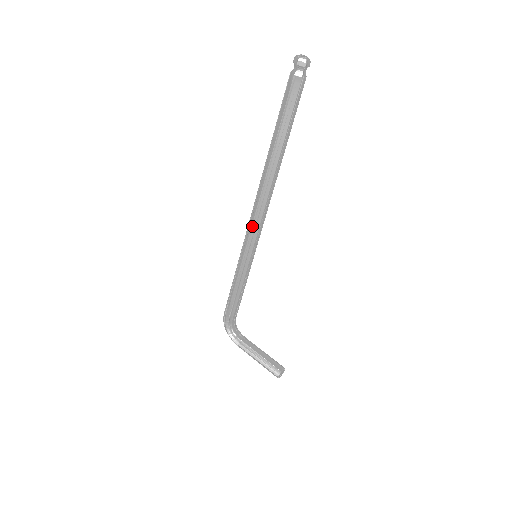
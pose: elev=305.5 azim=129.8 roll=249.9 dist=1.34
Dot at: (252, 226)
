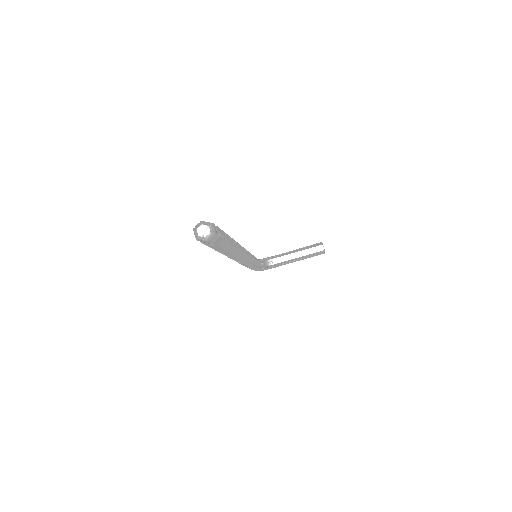
Dot at: (243, 263)
